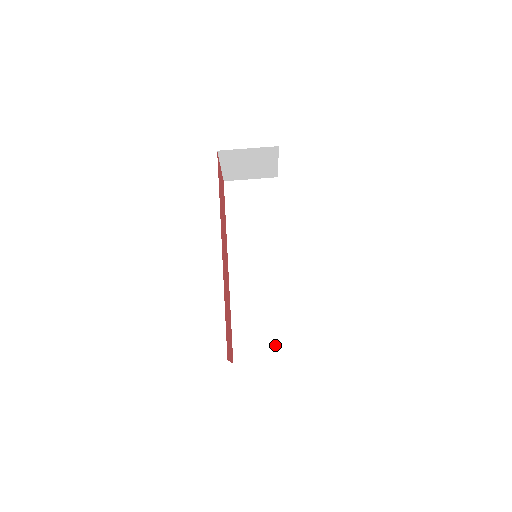
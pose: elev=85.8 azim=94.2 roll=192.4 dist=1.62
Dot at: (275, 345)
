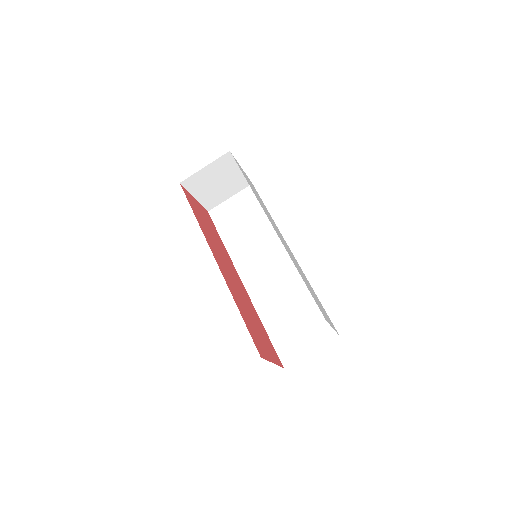
Dot at: (315, 331)
